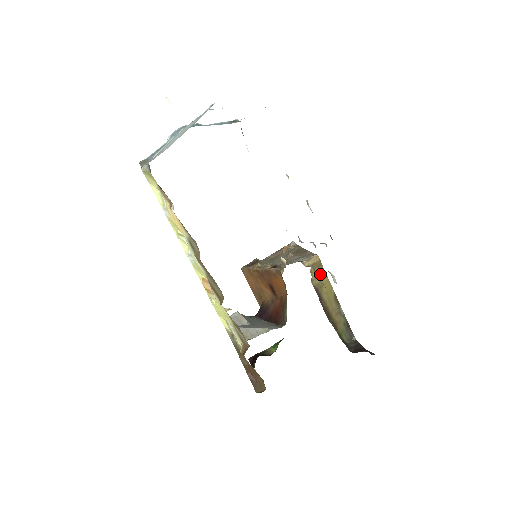
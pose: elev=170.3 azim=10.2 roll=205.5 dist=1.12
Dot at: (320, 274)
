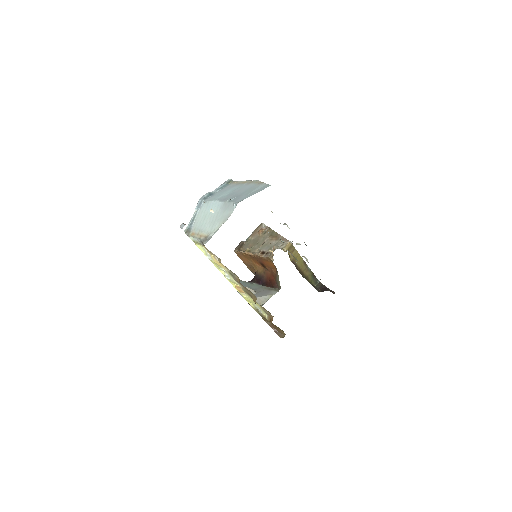
Dot at: (293, 252)
